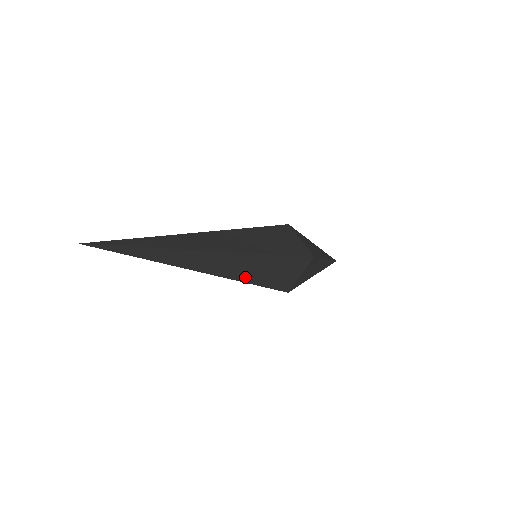
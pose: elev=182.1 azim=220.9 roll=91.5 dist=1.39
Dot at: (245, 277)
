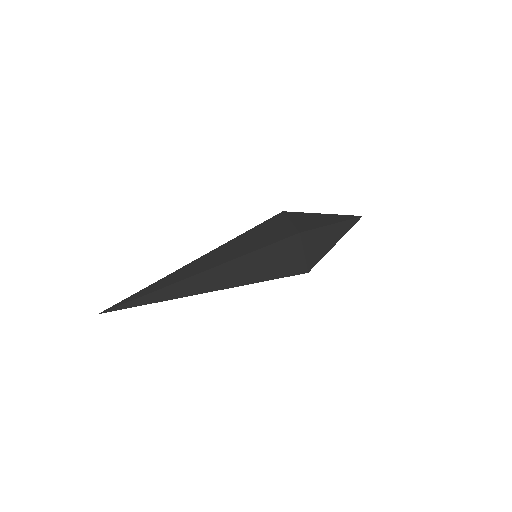
Dot at: (248, 279)
